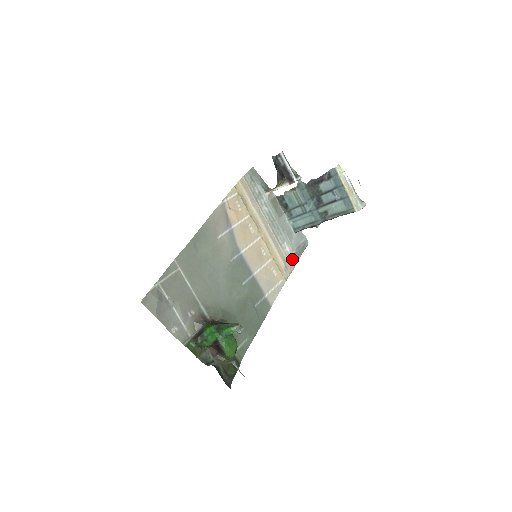
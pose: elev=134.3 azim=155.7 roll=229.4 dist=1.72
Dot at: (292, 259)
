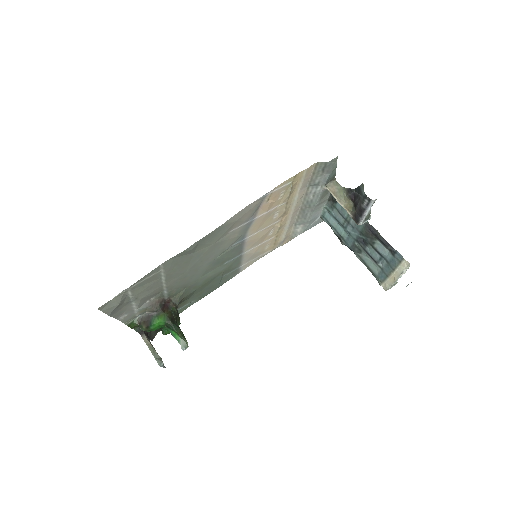
Dot at: (296, 236)
